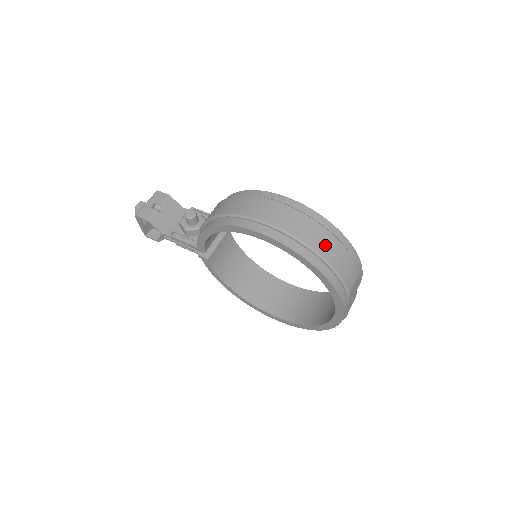
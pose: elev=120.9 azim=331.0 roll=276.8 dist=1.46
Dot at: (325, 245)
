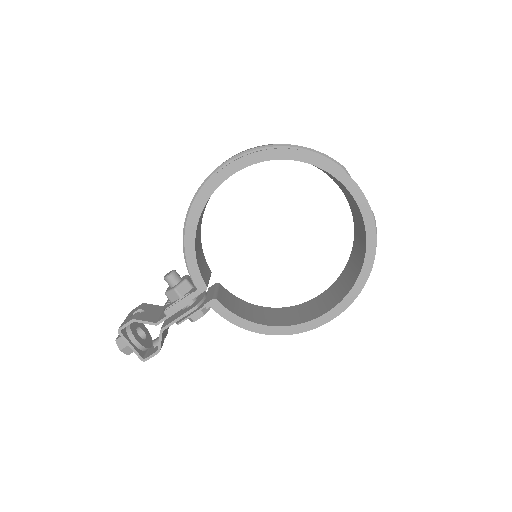
Dot at: occluded
